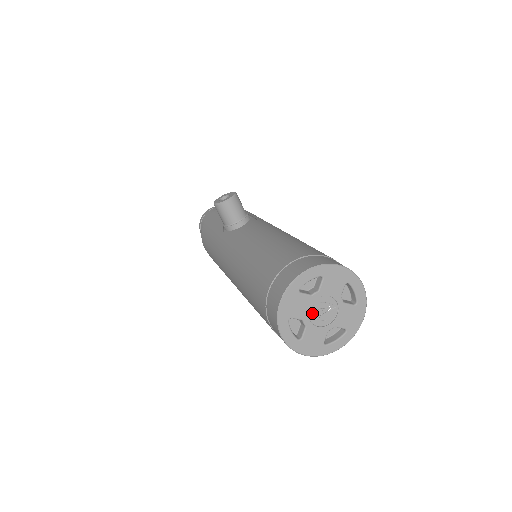
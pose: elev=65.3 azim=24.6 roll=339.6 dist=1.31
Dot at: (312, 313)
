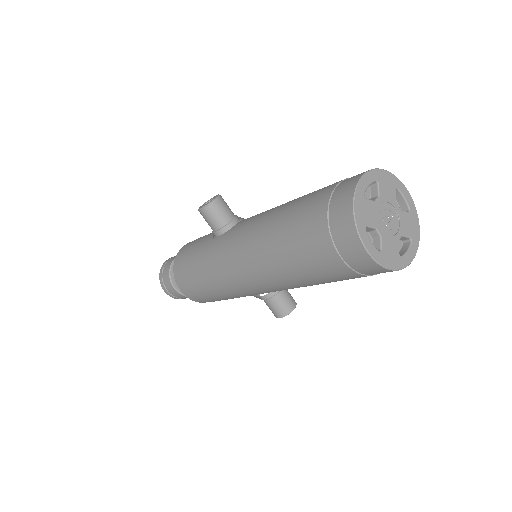
Dot at: (380, 222)
